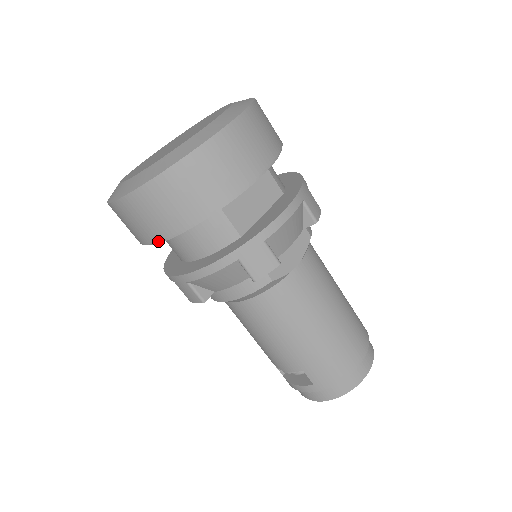
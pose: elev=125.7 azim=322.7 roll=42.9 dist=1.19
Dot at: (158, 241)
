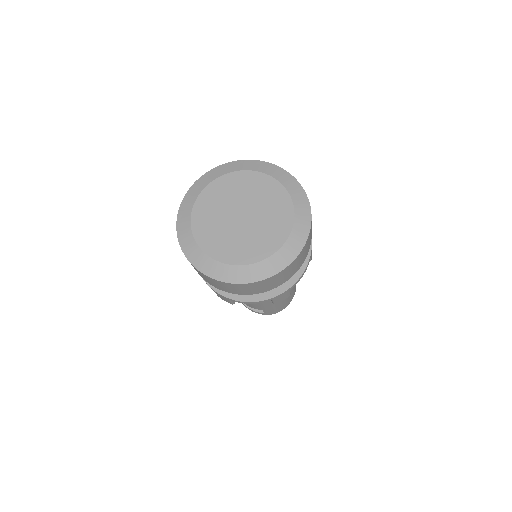
Dot at: occluded
